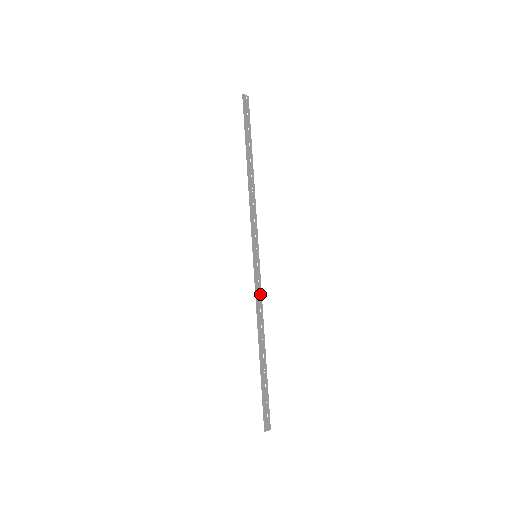
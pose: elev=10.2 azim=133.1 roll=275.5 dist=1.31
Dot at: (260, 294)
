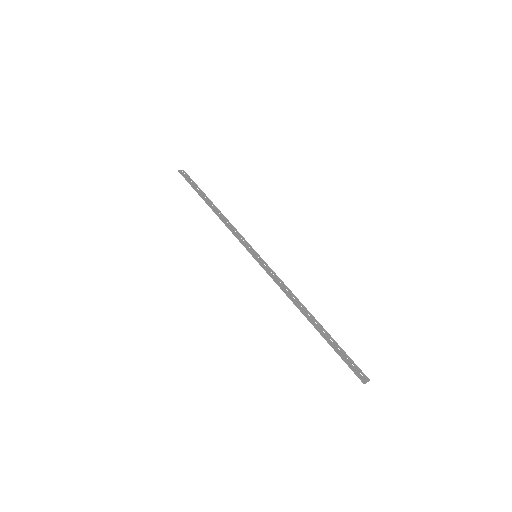
Dot at: (279, 280)
